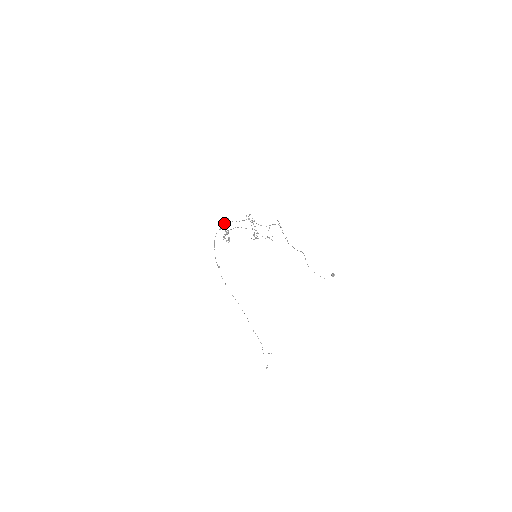
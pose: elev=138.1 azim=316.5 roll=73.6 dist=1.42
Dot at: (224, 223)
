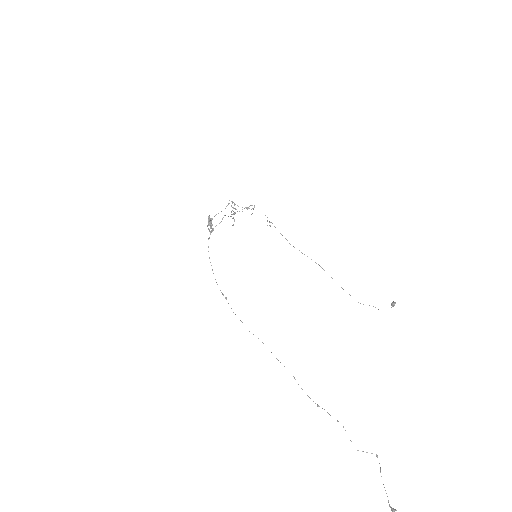
Dot at: (211, 231)
